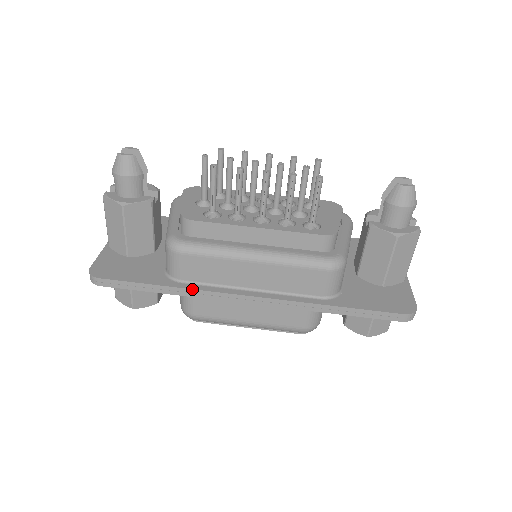
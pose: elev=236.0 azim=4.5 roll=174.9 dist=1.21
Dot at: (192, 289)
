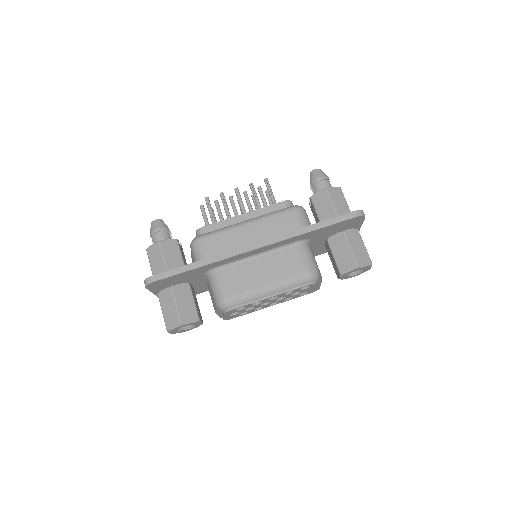
Dot at: (215, 256)
